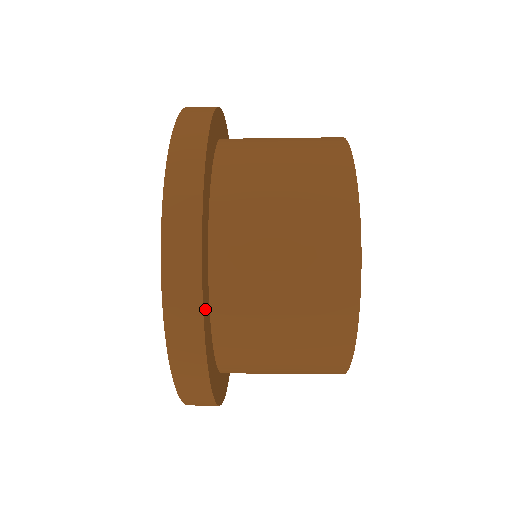
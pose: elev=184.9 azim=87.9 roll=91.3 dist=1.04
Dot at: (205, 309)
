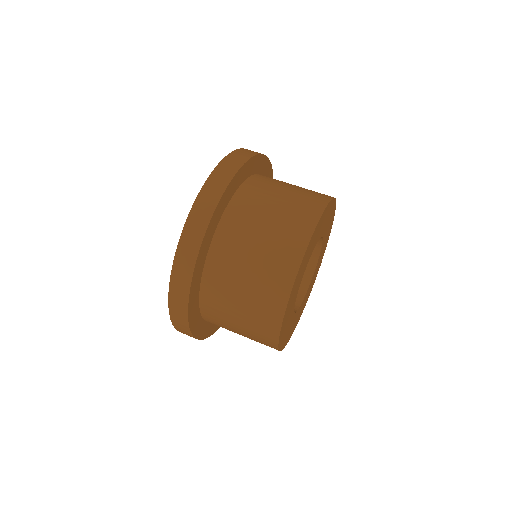
Dot at: occluded
